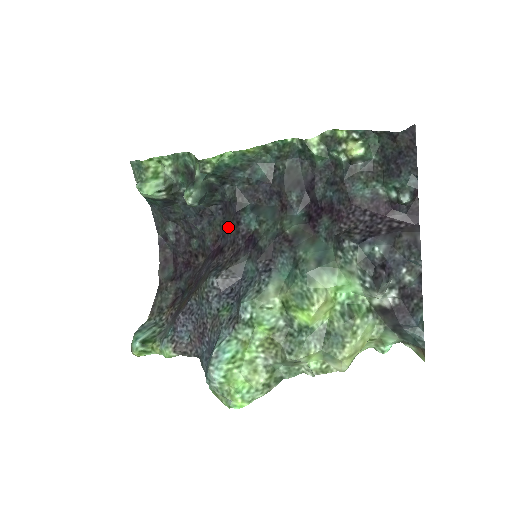
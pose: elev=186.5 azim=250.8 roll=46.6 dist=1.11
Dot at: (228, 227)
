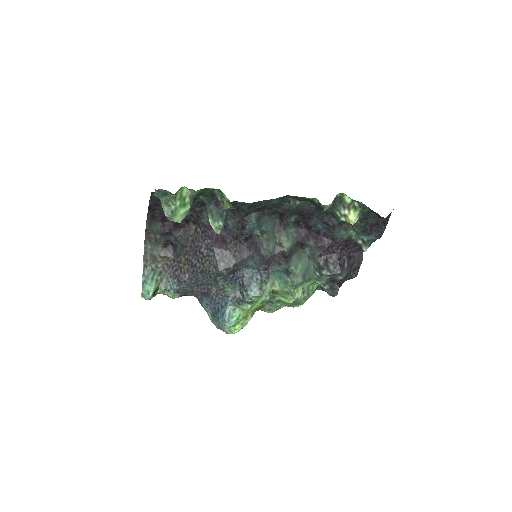
Dot at: (232, 225)
